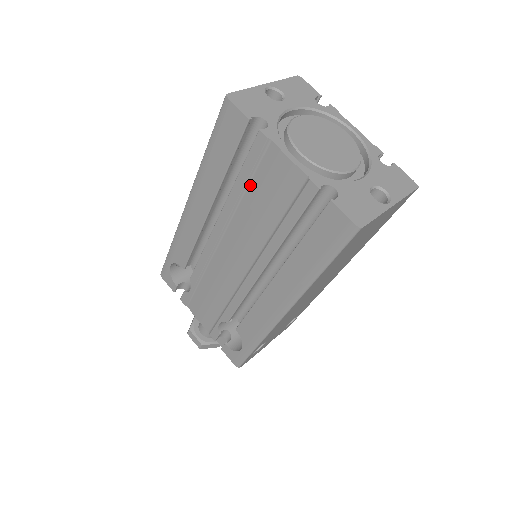
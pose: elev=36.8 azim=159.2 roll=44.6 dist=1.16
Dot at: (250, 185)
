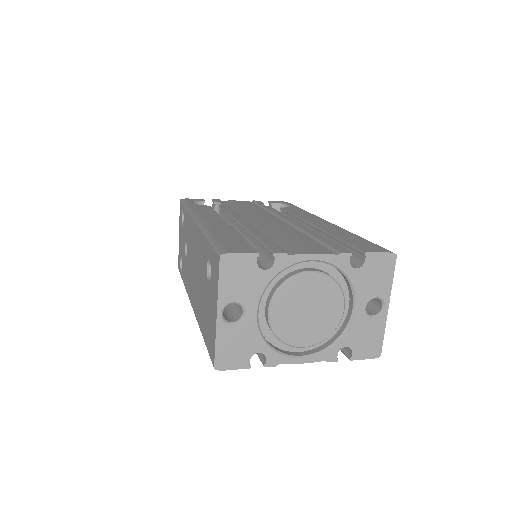
Dot at: occluded
